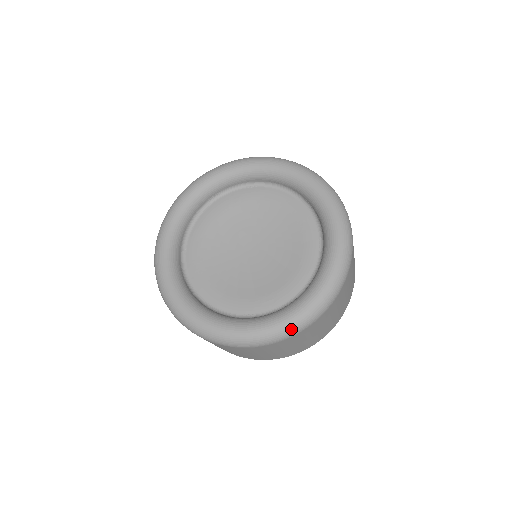
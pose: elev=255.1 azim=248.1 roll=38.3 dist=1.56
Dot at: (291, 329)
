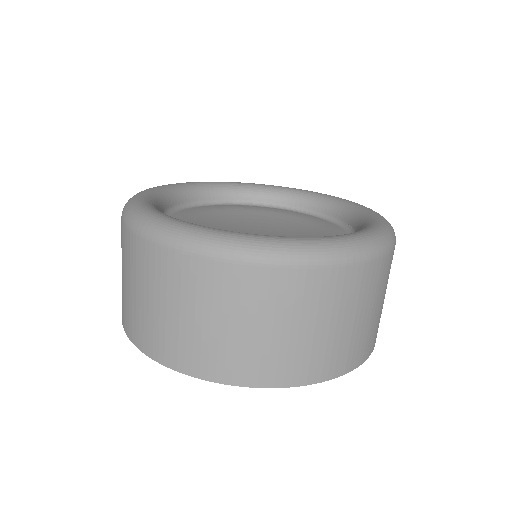
Dot at: (268, 248)
